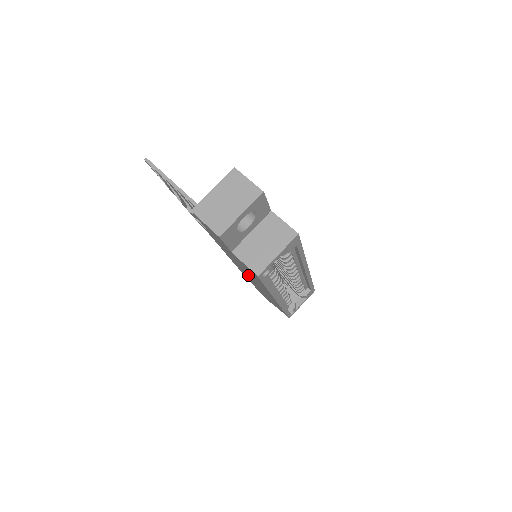
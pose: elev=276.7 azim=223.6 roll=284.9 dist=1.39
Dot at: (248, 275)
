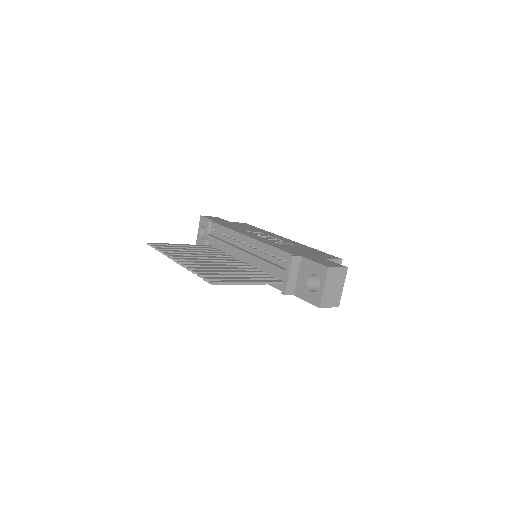
Dot at: occluded
